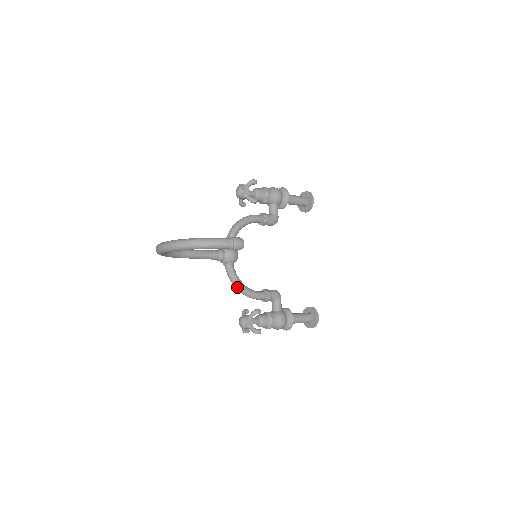
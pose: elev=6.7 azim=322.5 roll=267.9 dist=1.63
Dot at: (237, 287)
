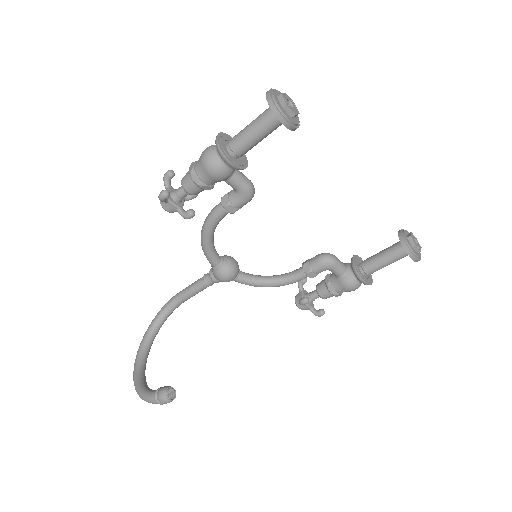
Dot at: (263, 286)
